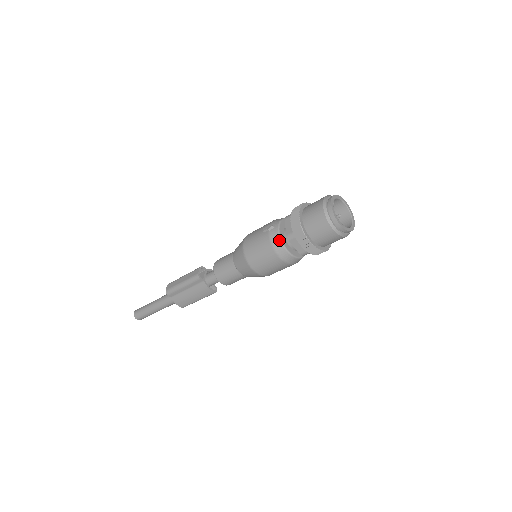
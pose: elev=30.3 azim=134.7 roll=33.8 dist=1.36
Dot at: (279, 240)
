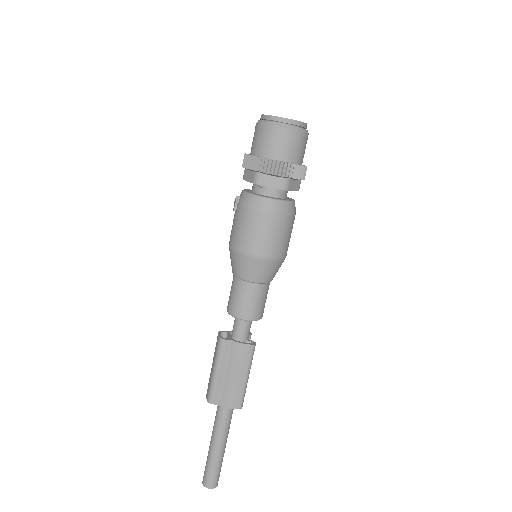
Dot at: (251, 196)
